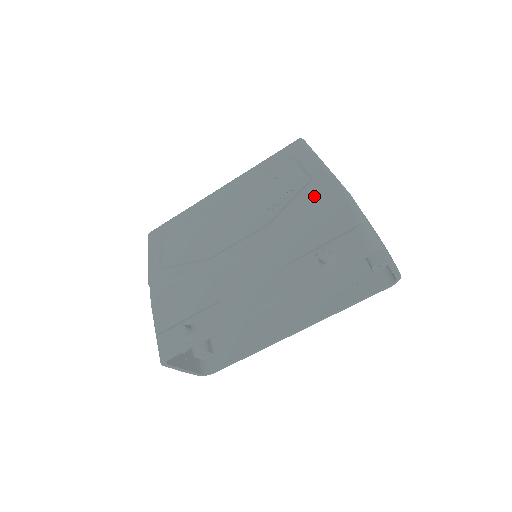
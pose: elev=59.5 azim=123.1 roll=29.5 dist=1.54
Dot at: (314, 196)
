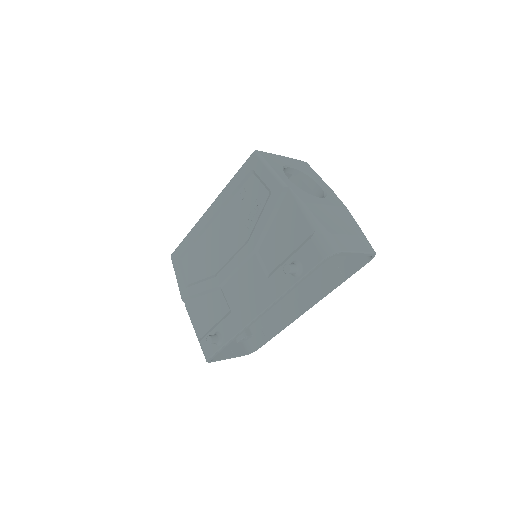
Dot at: (276, 209)
